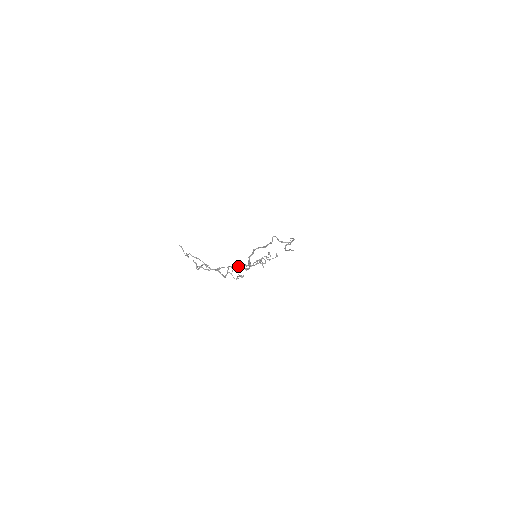
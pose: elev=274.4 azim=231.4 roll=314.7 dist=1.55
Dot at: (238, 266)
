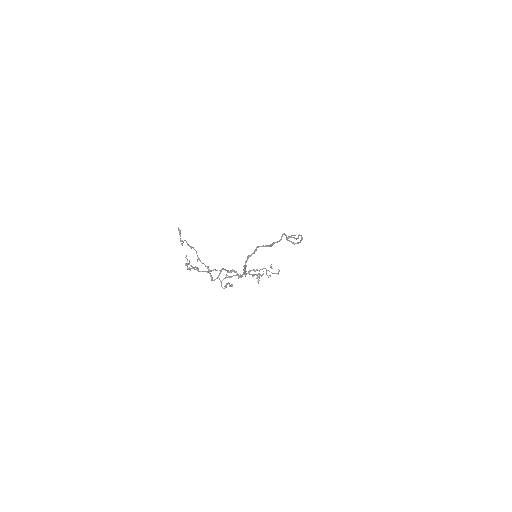
Dot at: (232, 270)
